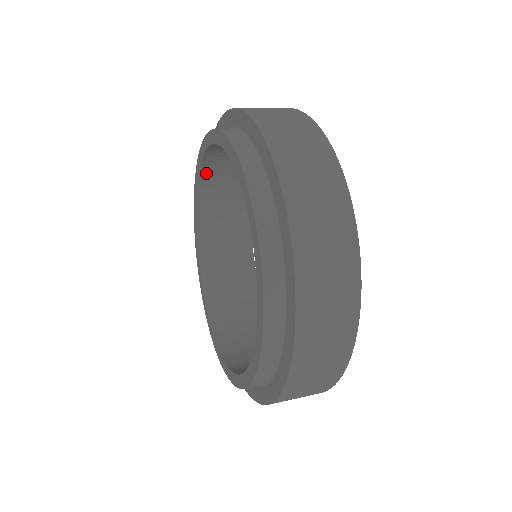
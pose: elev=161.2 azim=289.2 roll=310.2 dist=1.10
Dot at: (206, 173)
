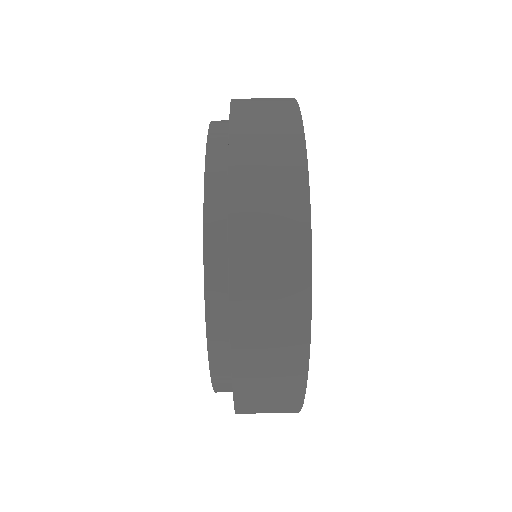
Dot at: occluded
